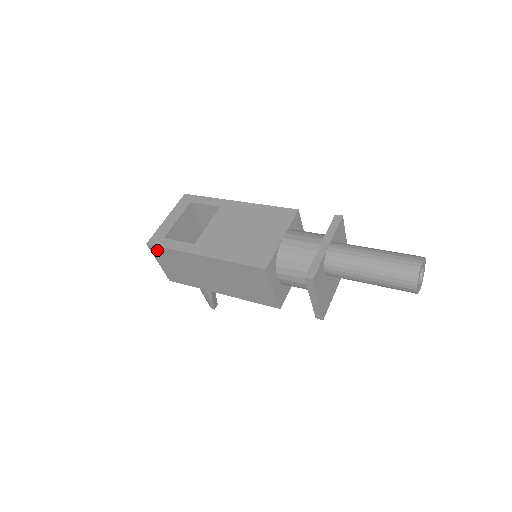
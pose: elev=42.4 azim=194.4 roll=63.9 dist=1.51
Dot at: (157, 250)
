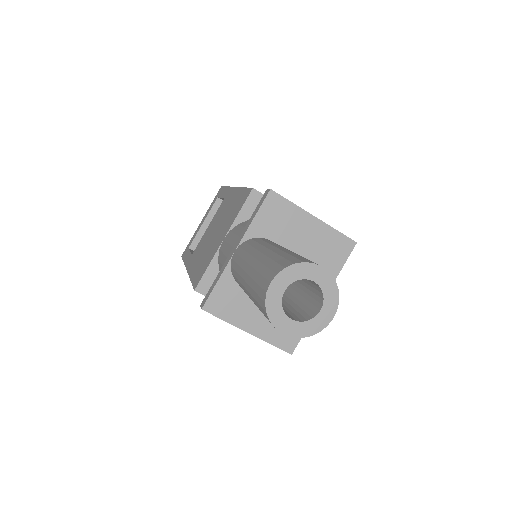
Dot at: occluded
